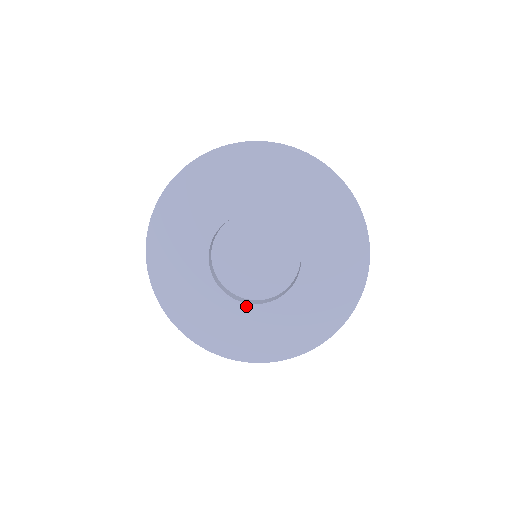
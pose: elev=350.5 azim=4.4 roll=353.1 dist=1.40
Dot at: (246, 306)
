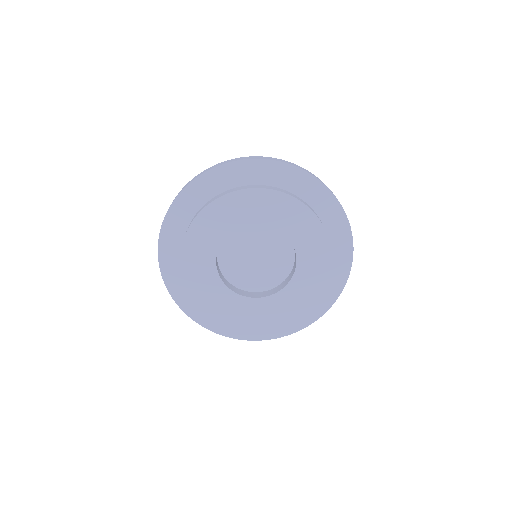
Dot at: (283, 291)
